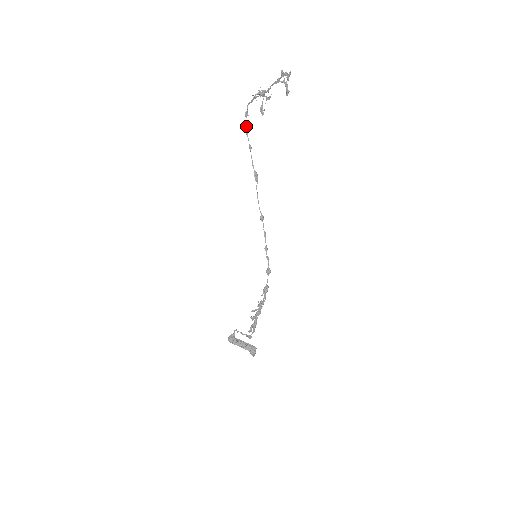
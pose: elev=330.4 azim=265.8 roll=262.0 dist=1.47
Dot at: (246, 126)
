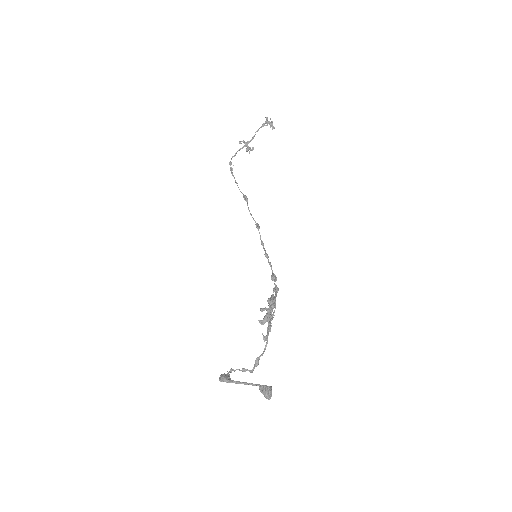
Dot at: (231, 168)
